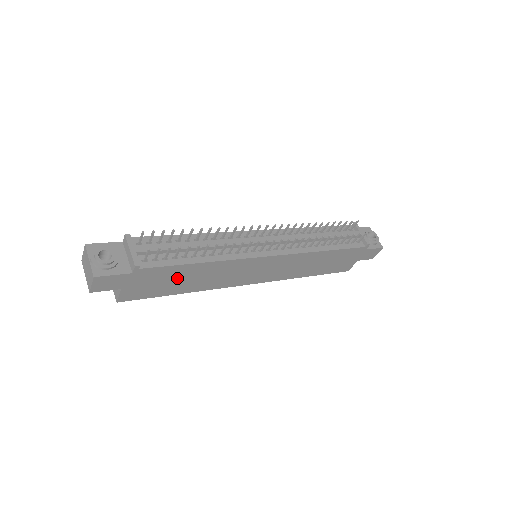
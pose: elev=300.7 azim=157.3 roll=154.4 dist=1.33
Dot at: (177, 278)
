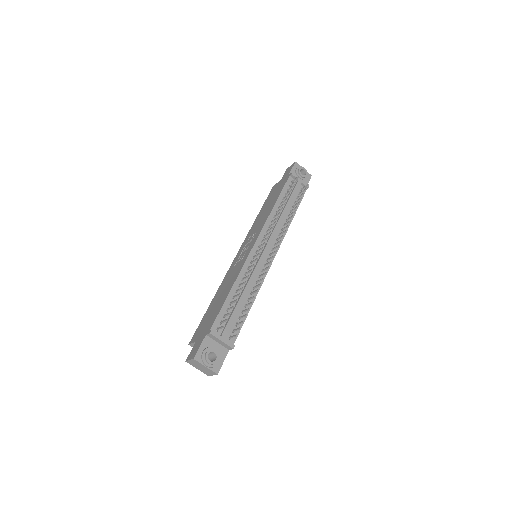
Dot at: occluded
